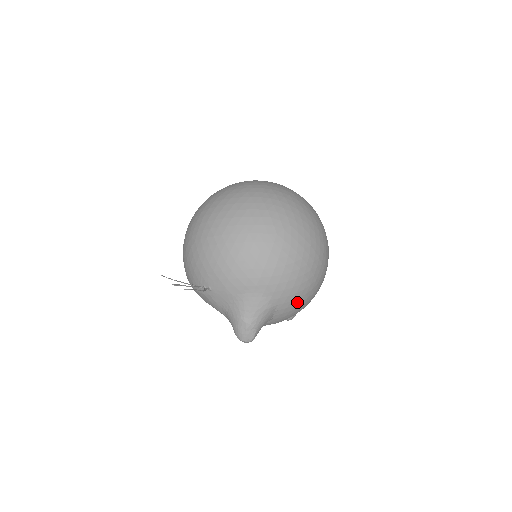
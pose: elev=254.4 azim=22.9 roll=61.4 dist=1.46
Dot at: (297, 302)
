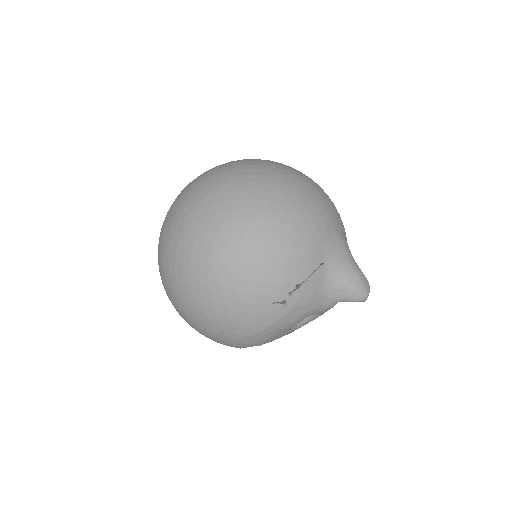
Dot at: occluded
